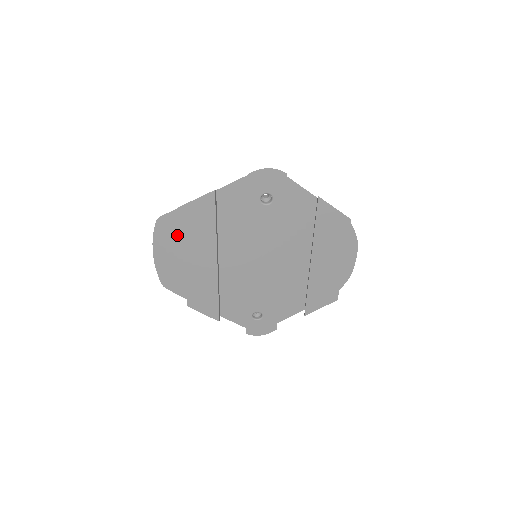
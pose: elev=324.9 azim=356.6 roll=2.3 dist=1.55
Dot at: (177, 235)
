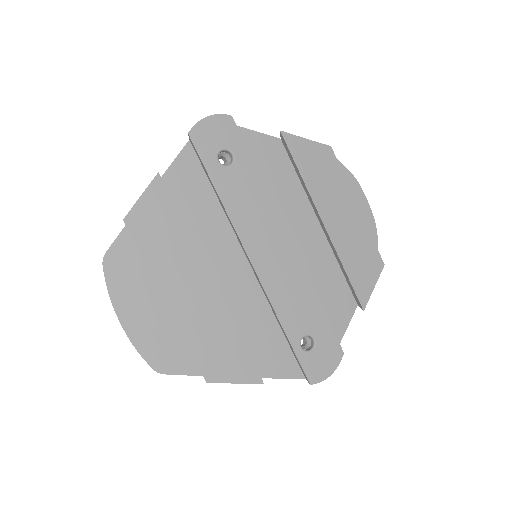
Dot at: (140, 271)
